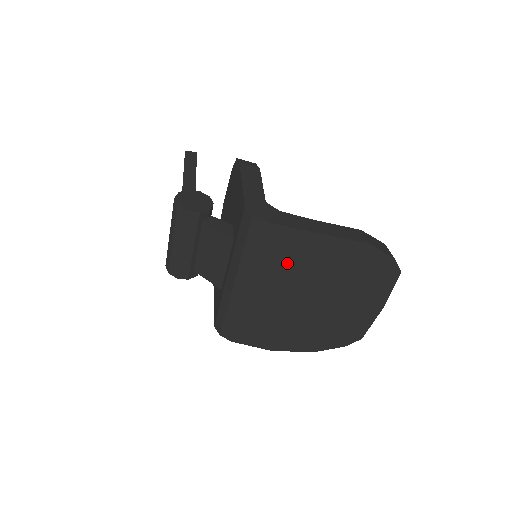
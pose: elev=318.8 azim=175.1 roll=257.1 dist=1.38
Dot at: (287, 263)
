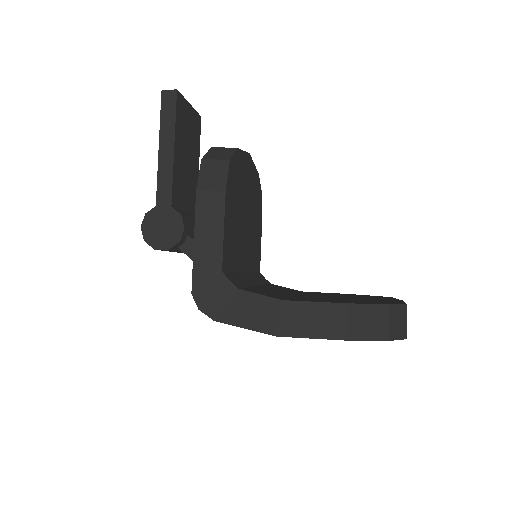
Dot at: occluded
